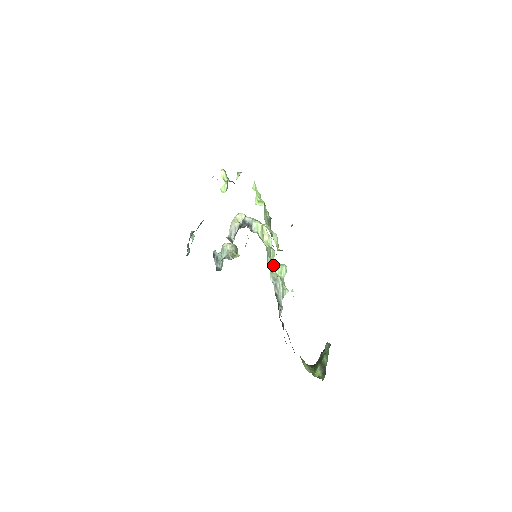
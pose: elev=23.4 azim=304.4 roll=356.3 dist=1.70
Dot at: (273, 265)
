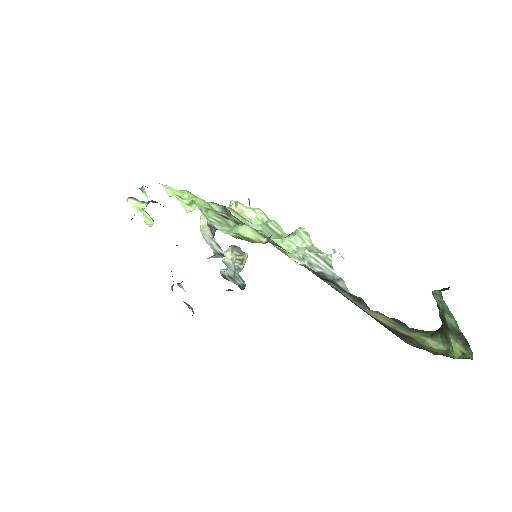
Dot at: (286, 242)
